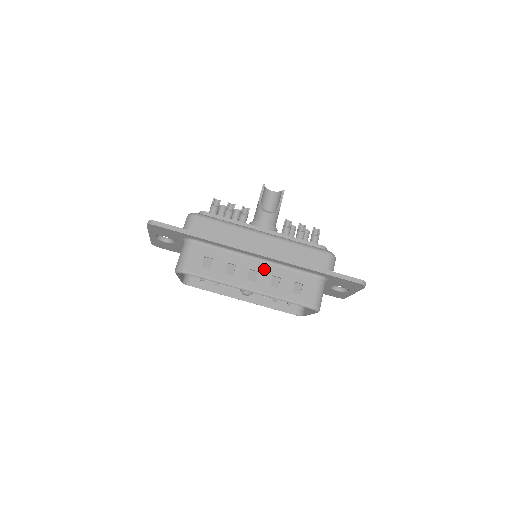
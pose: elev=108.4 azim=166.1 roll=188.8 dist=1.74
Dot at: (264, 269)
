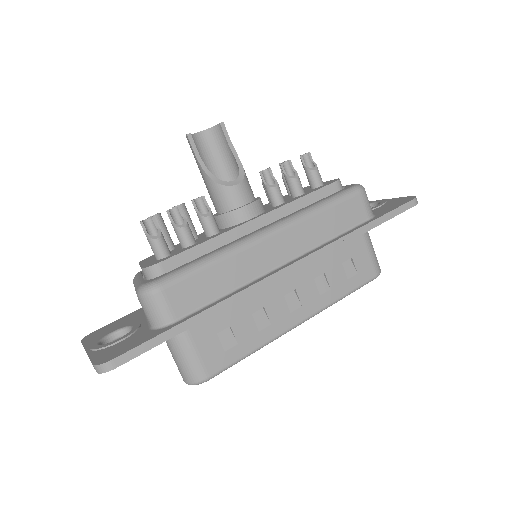
Dot at: (299, 280)
